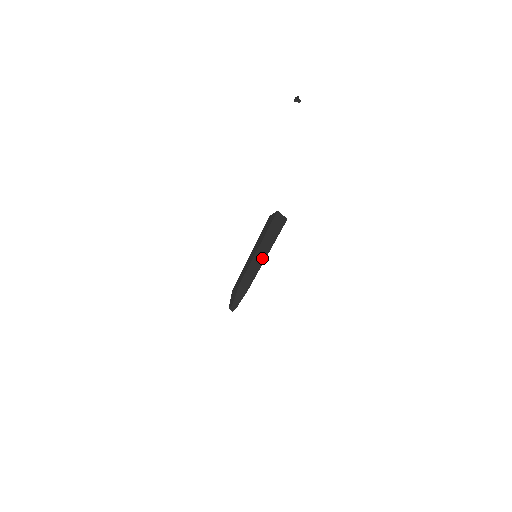
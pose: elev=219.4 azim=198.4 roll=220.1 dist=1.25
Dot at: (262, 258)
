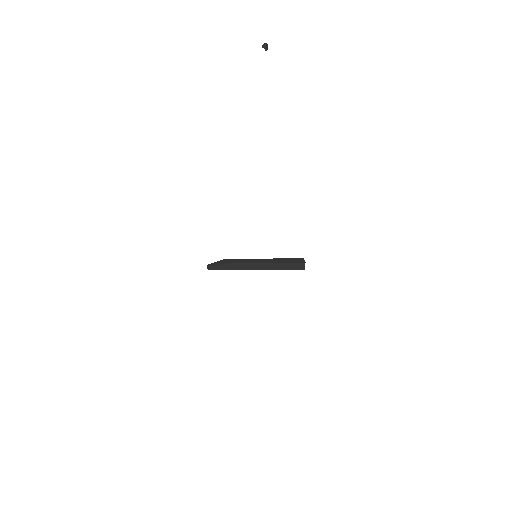
Dot at: (263, 262)
